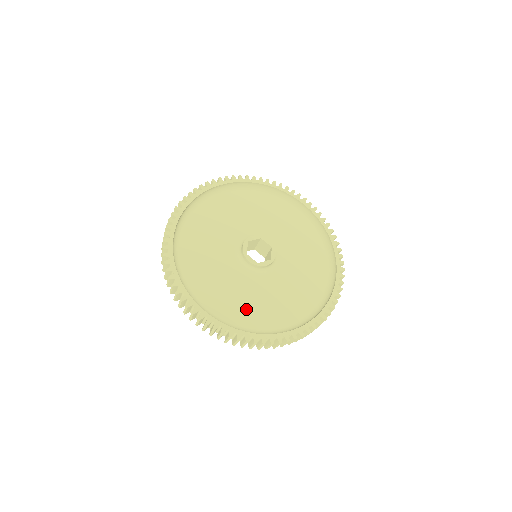
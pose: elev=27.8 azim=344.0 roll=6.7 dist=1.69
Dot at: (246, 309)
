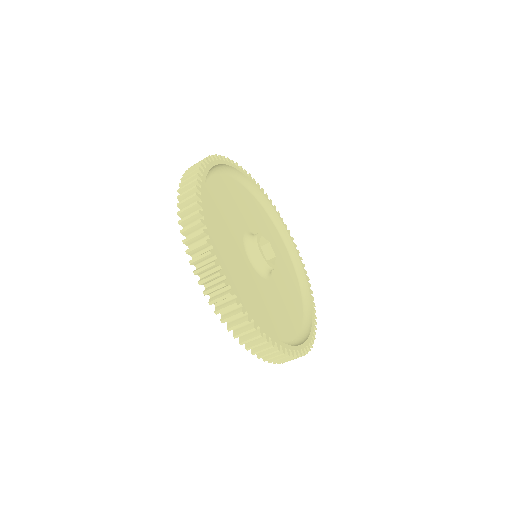
Dot at: (246, 293)
